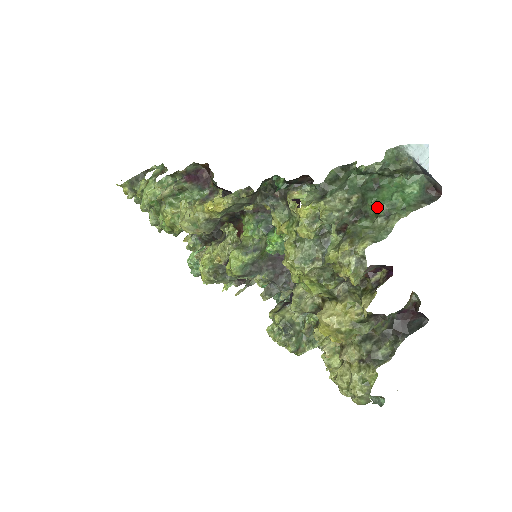
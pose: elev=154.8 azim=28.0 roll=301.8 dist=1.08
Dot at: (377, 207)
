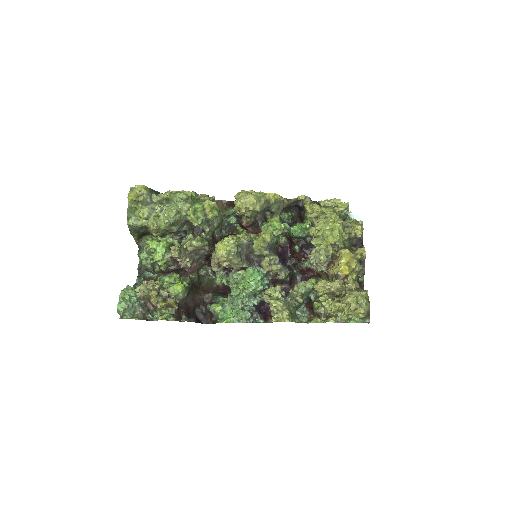
Dot at: occluded
